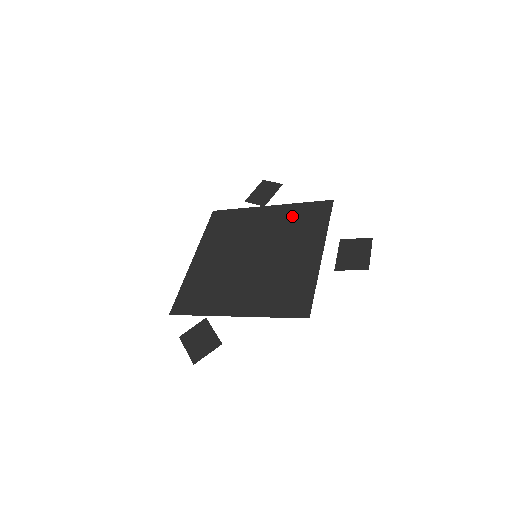
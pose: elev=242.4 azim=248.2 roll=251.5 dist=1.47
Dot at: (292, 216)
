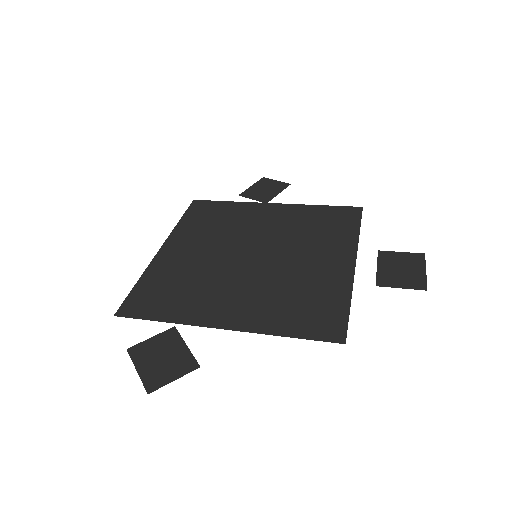
Dot at: (307, 217)
